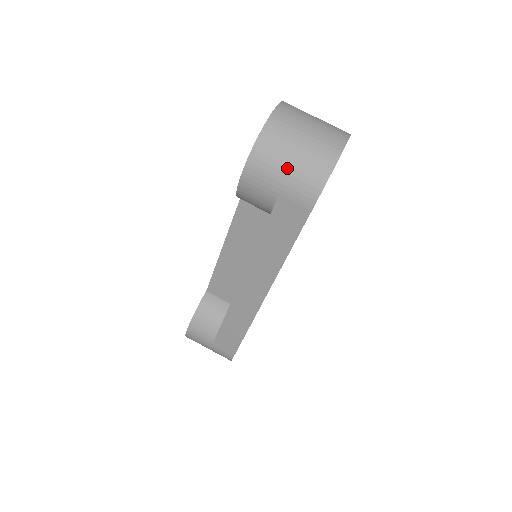
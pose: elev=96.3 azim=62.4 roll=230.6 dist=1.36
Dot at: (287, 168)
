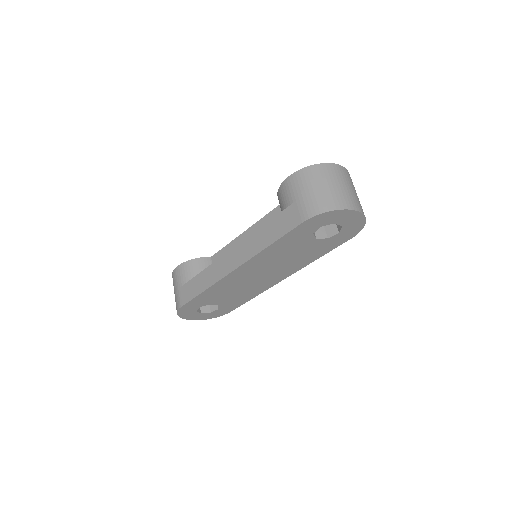
Dot at: (312, 190)
